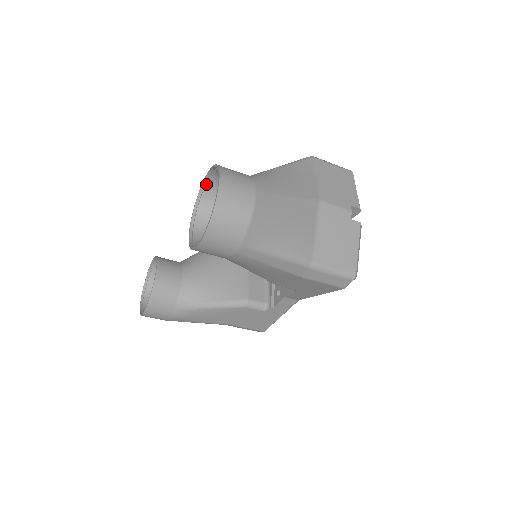
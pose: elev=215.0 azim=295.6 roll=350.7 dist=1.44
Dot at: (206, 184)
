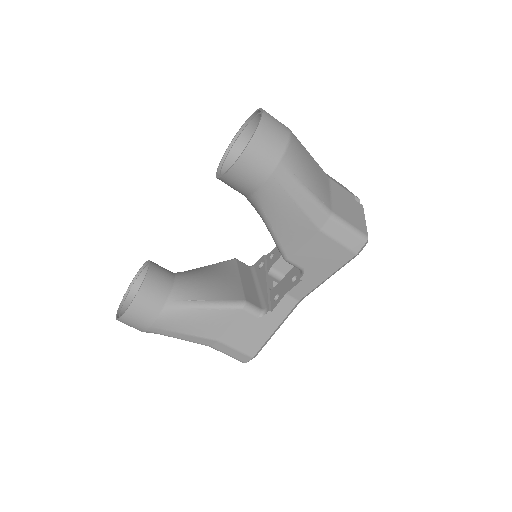
Dot at: (234, 143)
